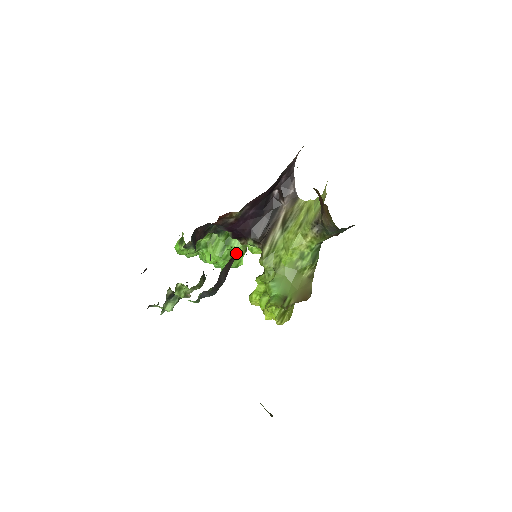
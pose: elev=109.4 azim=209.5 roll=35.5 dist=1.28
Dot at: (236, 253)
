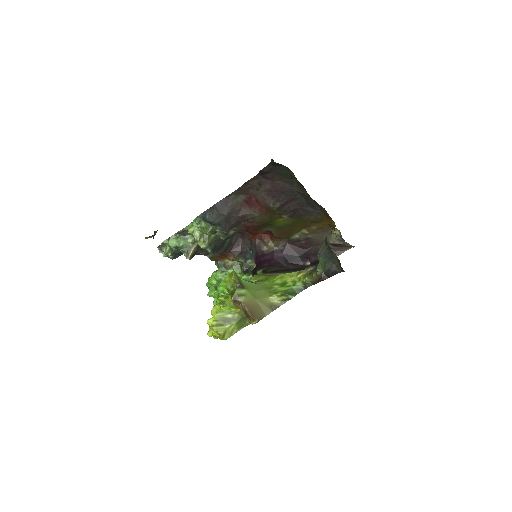
Dot at: occluded
